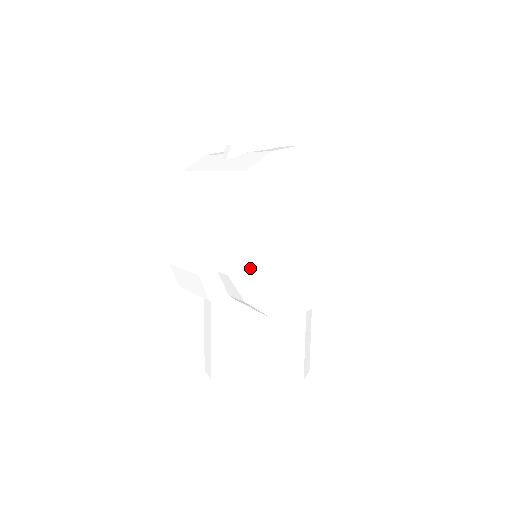
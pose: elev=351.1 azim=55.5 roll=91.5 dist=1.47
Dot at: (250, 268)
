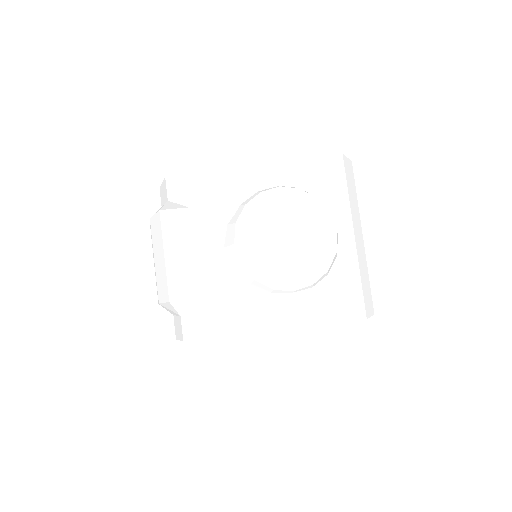
Dot at: occluded
